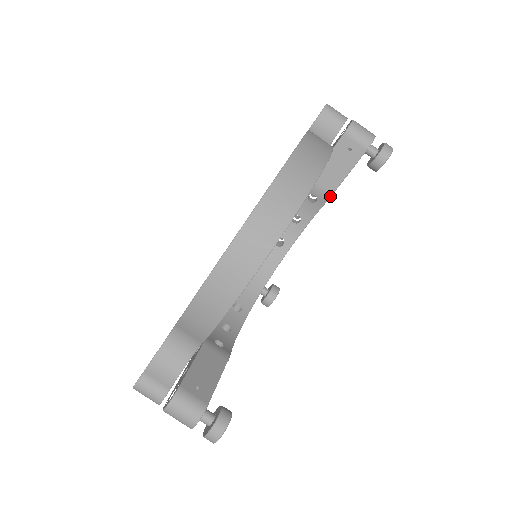
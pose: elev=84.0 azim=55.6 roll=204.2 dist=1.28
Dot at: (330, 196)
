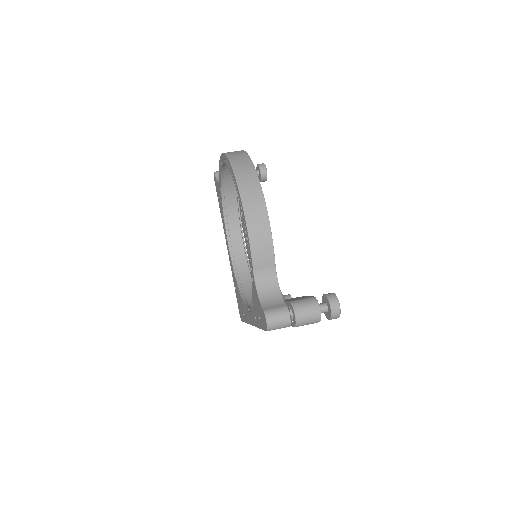
Dot at: occluded
